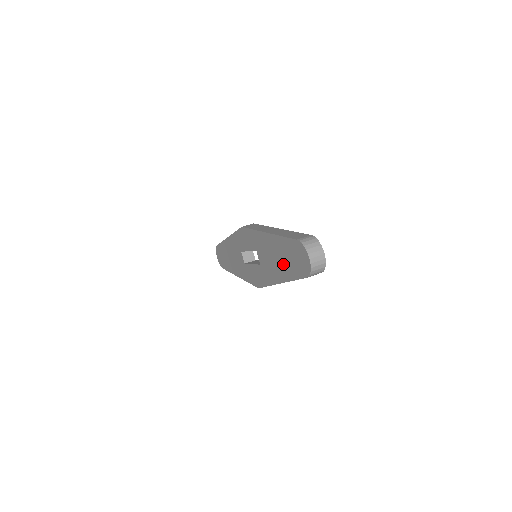
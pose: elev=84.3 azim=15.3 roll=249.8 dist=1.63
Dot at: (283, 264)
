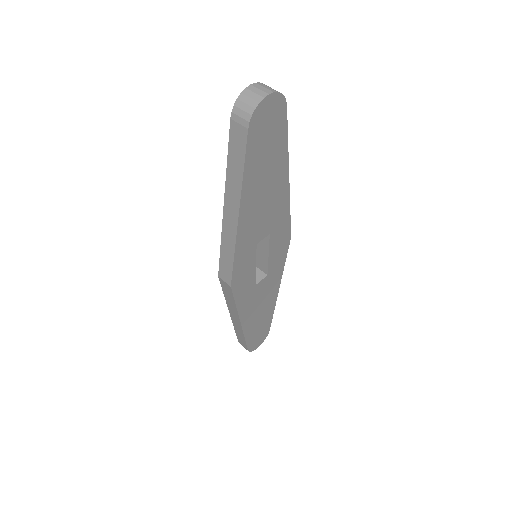
Dot at: occluded
